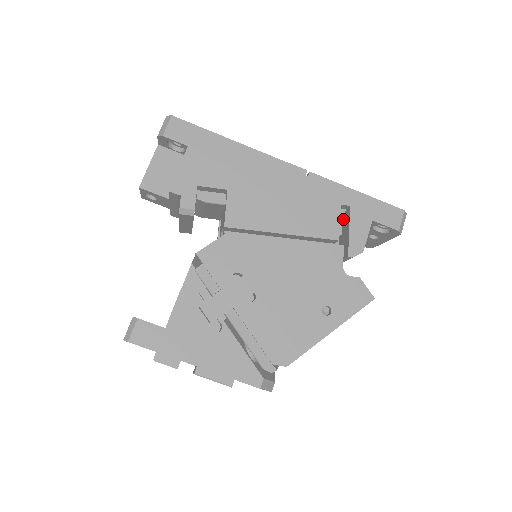
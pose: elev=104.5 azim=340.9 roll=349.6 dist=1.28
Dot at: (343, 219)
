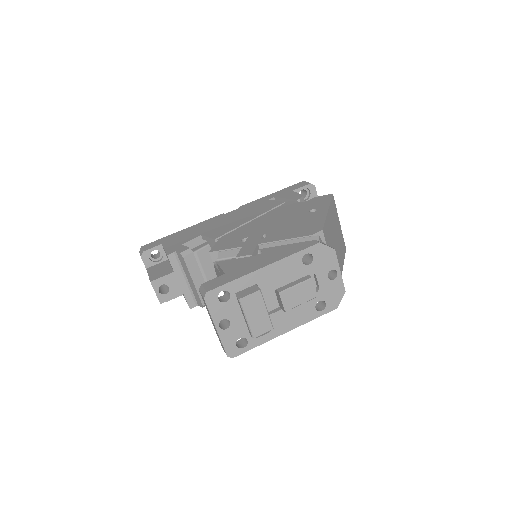
Dot at: occluded
